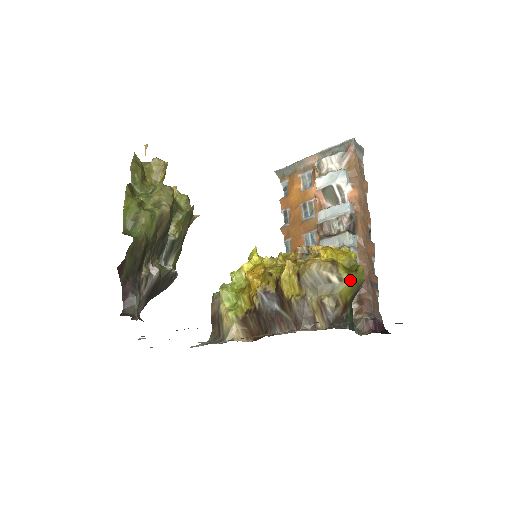
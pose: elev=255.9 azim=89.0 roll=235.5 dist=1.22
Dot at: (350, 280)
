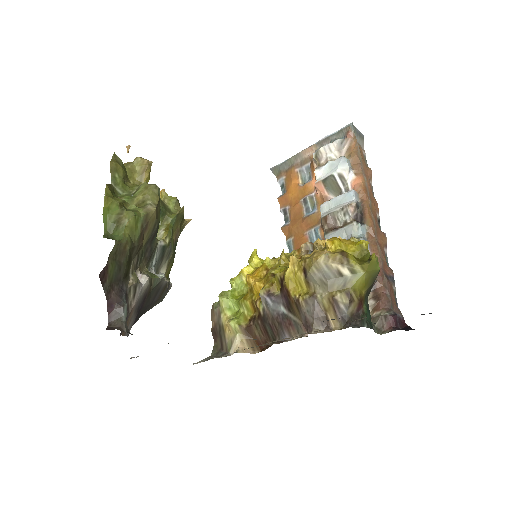
Dot at: (363, 271)
